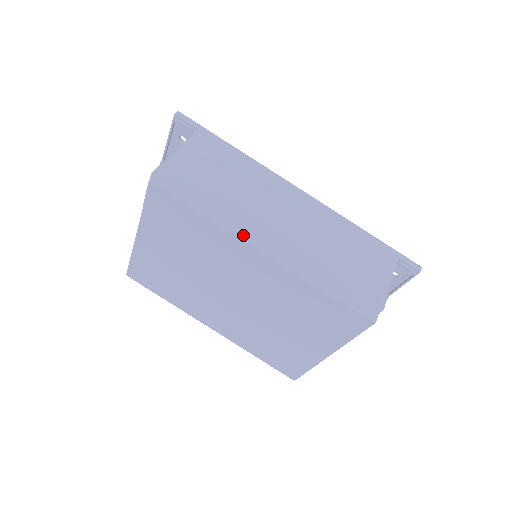
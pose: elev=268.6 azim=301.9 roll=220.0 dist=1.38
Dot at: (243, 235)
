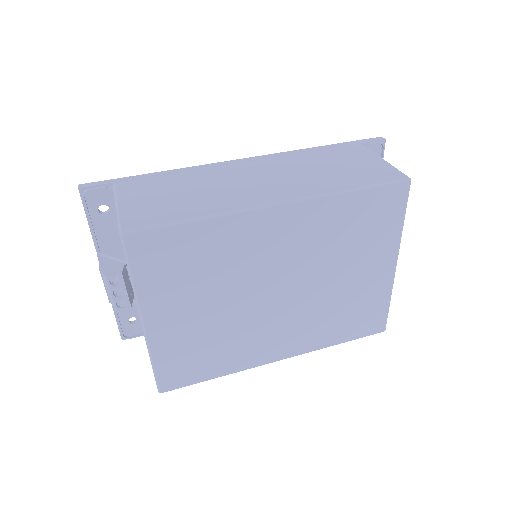
Dot at: (248, 207)
